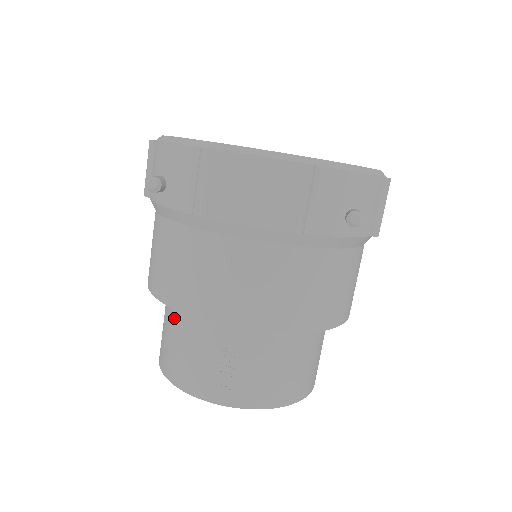
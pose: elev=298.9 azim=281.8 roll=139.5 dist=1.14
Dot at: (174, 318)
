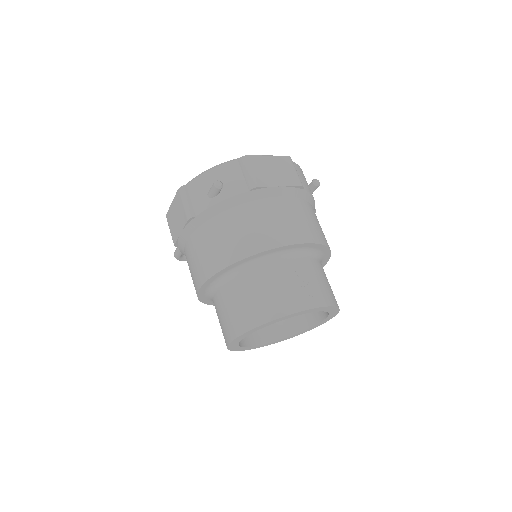
Dot at: (250, 278)
